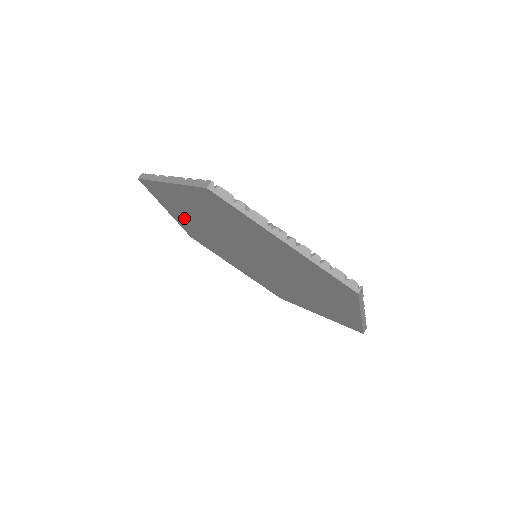
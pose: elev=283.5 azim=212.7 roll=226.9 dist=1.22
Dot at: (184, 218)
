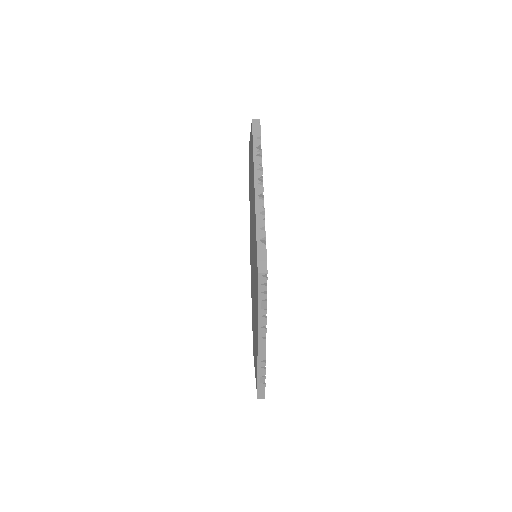
Dot at: occluded
